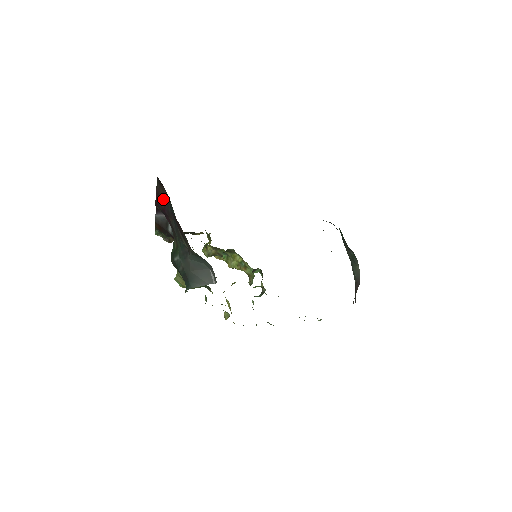
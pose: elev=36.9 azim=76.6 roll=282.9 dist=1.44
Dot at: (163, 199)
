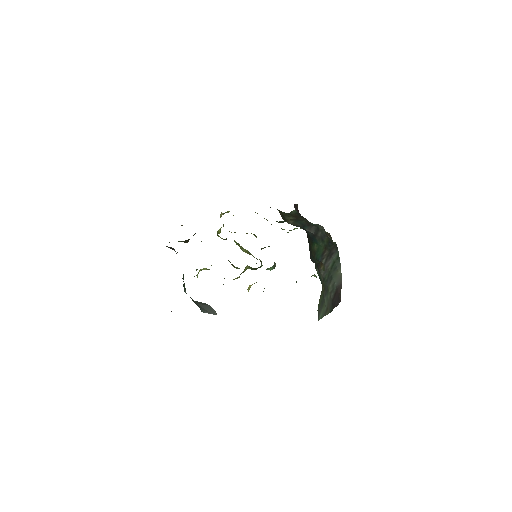
Dot at: occluded
